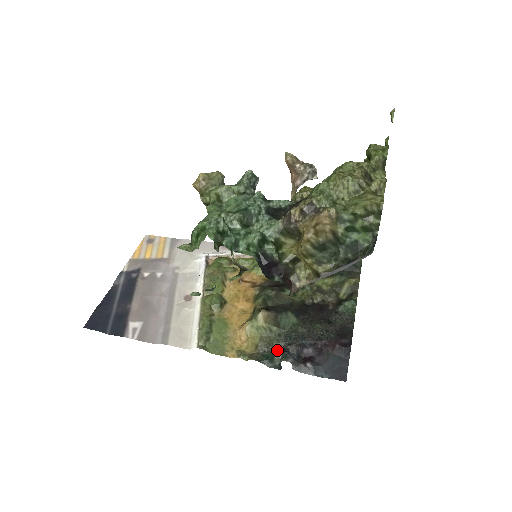
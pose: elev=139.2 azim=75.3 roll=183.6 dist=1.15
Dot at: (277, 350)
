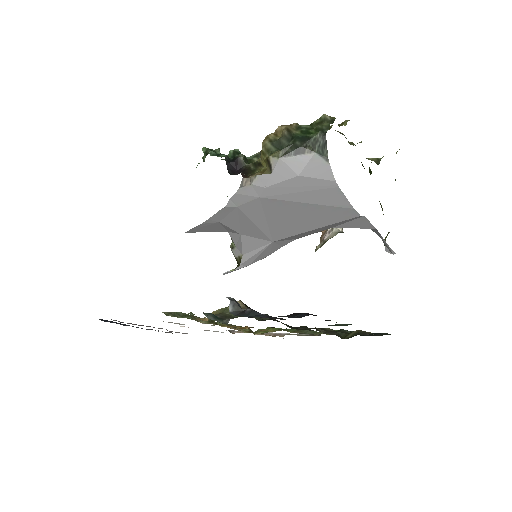
Dot at: (229, 318)
